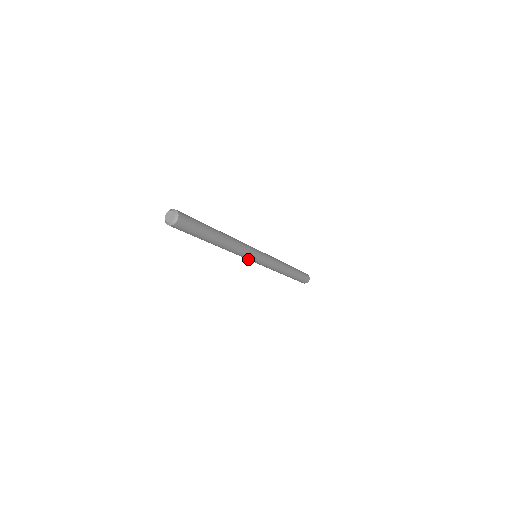
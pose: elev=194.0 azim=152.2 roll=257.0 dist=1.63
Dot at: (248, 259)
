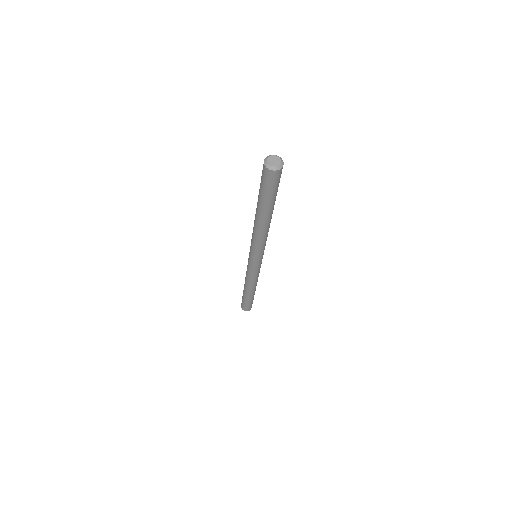
Dot at: (251, 252)
